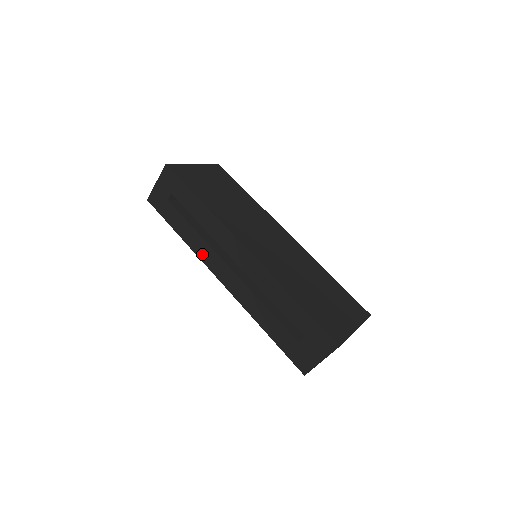
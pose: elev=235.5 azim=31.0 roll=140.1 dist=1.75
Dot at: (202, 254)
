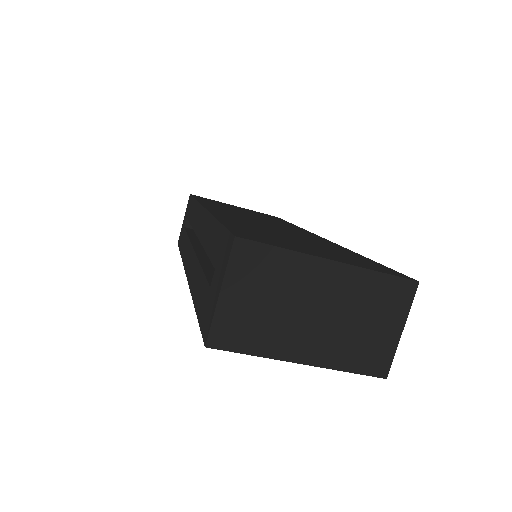
Dot at: (185, 257)
